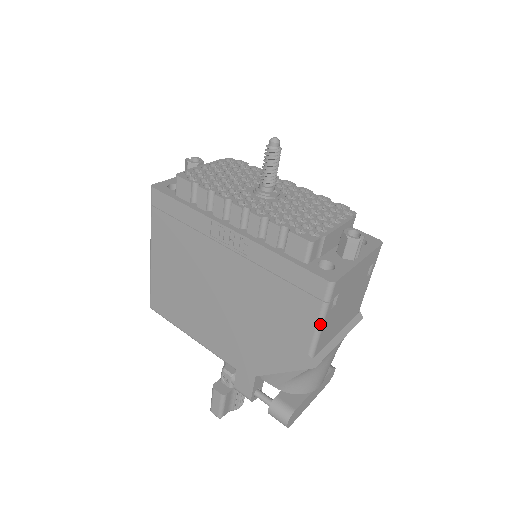
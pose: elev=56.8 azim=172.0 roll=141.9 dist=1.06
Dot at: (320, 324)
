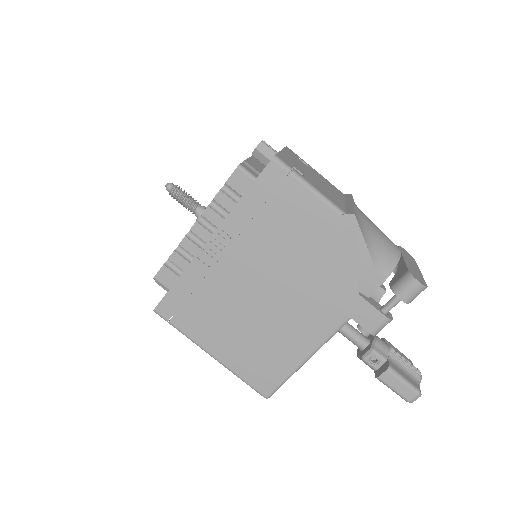
Dot at: (311, 187)
